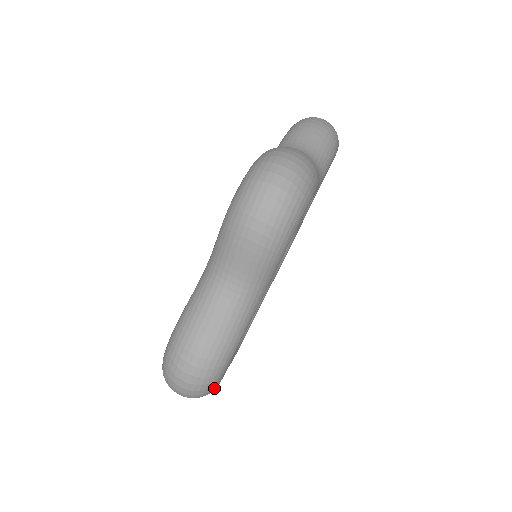
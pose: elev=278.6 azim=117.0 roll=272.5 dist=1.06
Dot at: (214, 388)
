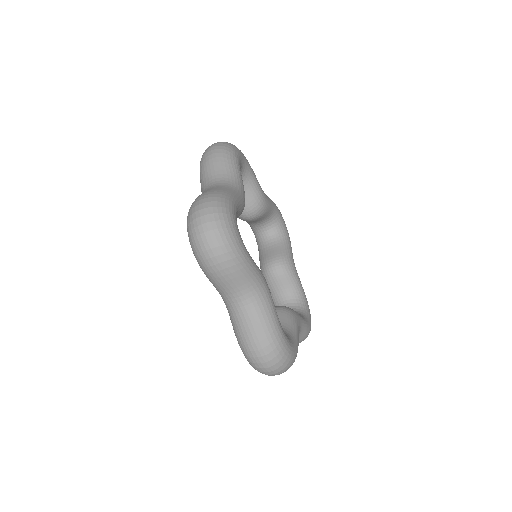
Dot at: (292, 355)
